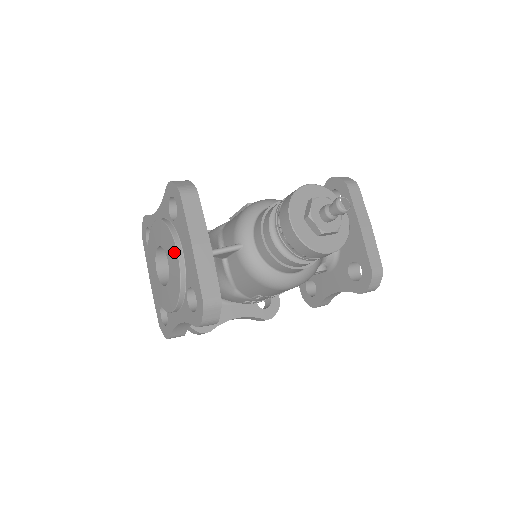
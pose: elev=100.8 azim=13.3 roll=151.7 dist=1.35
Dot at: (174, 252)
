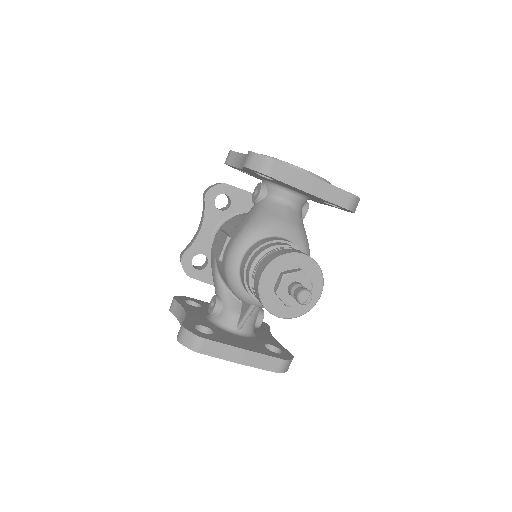
Dot at: occluded
